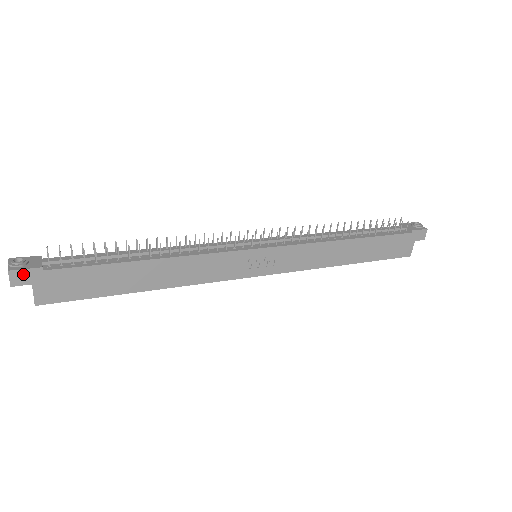
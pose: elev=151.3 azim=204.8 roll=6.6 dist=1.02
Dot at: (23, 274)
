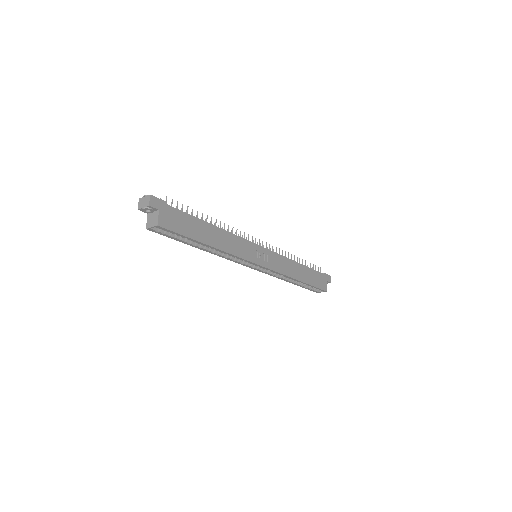
Dot at: (156, 201)
